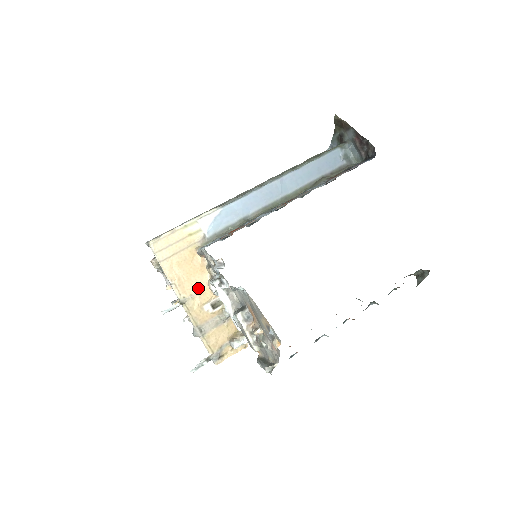
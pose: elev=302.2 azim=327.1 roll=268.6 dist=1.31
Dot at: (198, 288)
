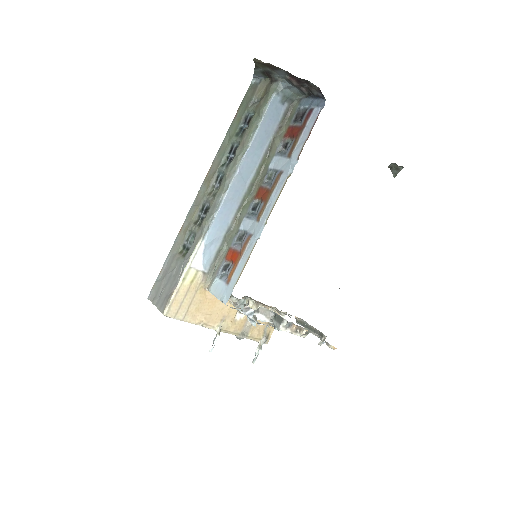
Dot at: (223, 311)
